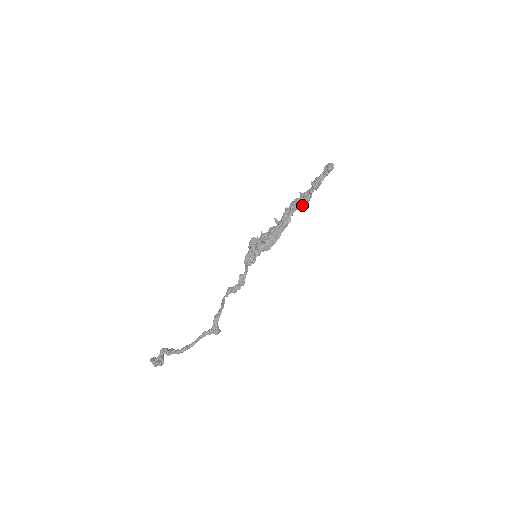
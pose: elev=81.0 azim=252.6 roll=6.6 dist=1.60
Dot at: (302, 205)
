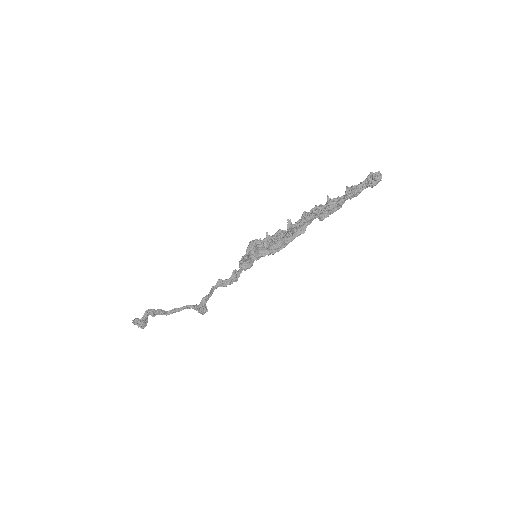
Dot at: (325, 215)
